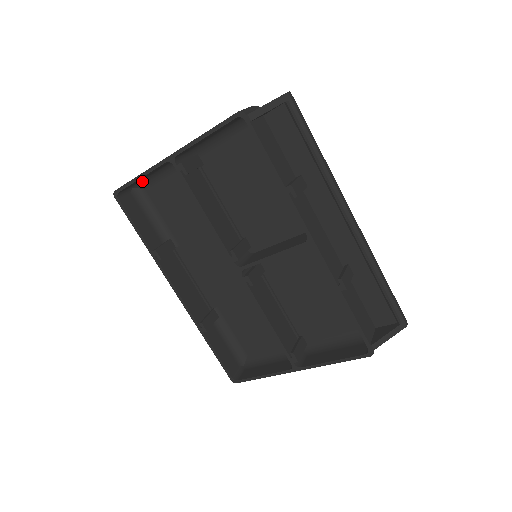
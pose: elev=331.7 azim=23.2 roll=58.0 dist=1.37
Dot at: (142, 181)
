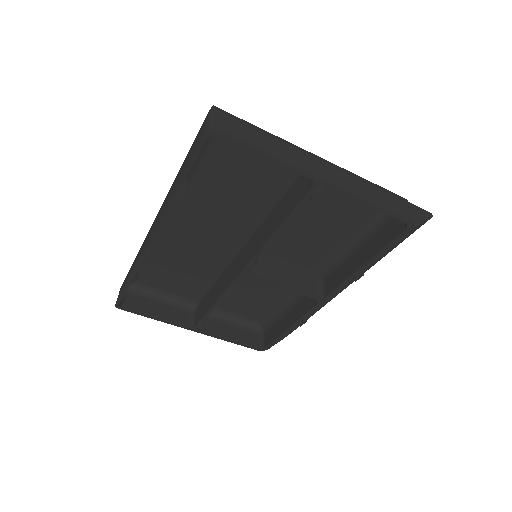
Dot at: occluded
